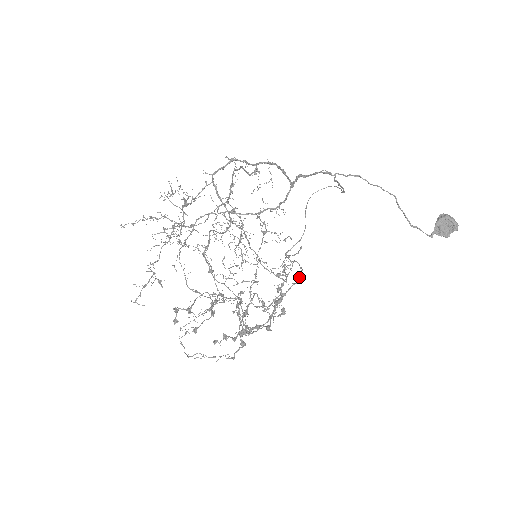
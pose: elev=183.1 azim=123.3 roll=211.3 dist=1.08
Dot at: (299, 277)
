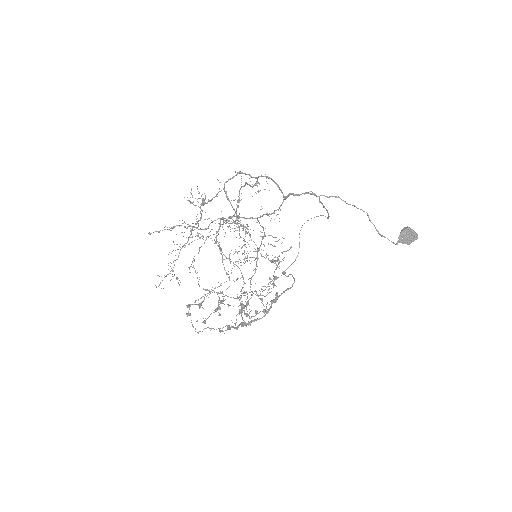
Dot at: (292, 284)
